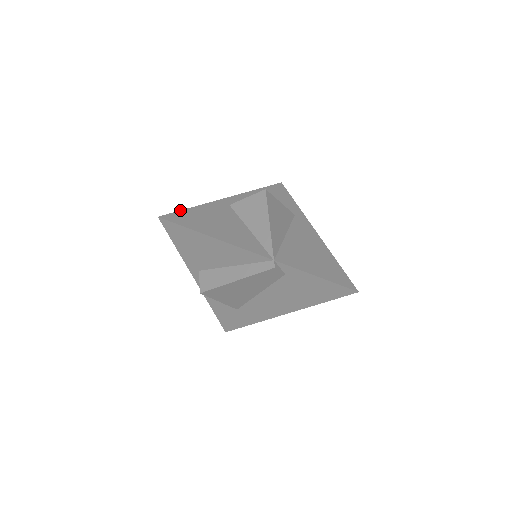
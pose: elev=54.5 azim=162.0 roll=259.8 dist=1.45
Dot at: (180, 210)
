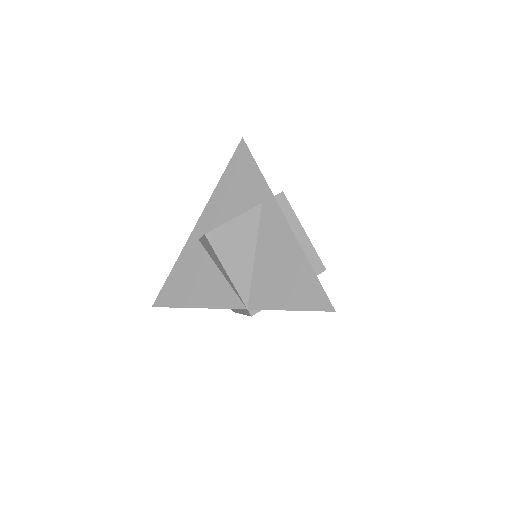
Dot at: (164, 284)
